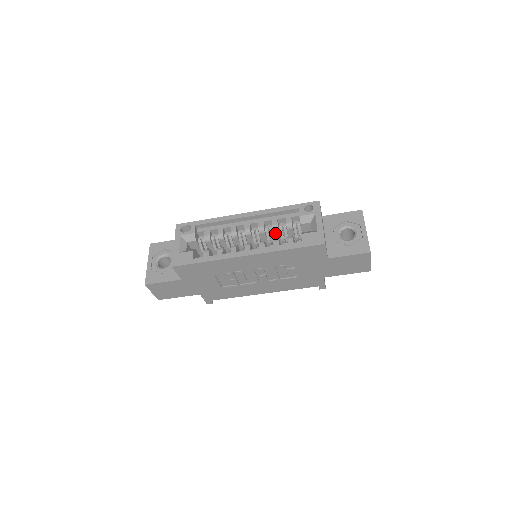
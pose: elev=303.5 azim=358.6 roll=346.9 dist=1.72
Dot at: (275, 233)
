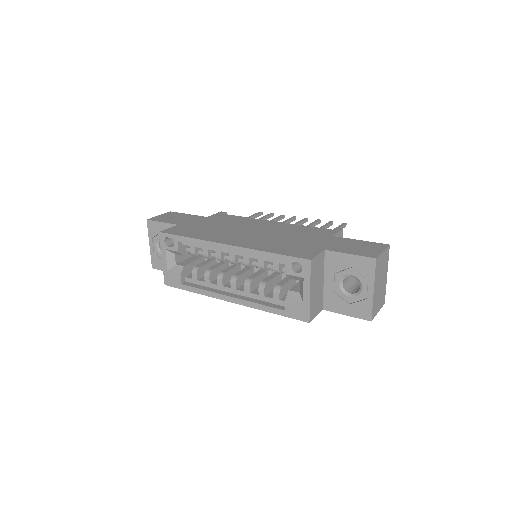
Dot at: occluded
